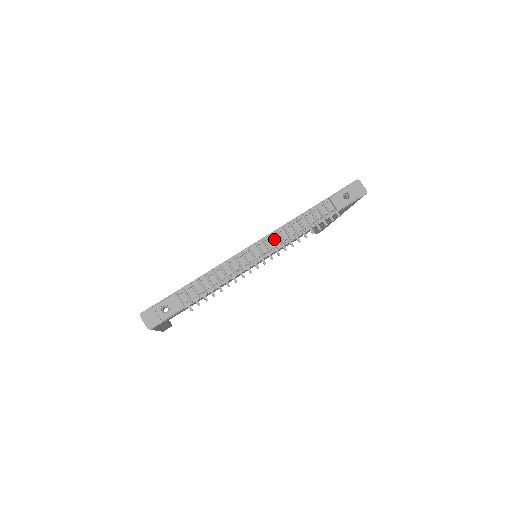
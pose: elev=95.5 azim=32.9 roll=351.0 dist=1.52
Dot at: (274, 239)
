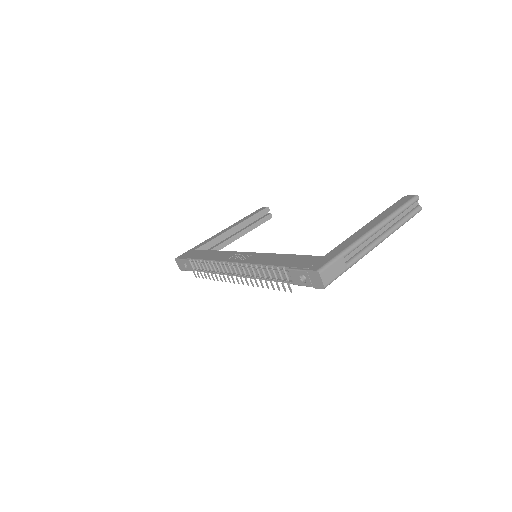
Dot at: (245, 269)
